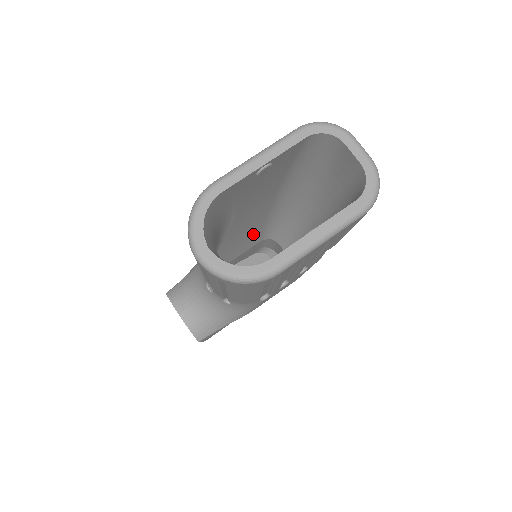
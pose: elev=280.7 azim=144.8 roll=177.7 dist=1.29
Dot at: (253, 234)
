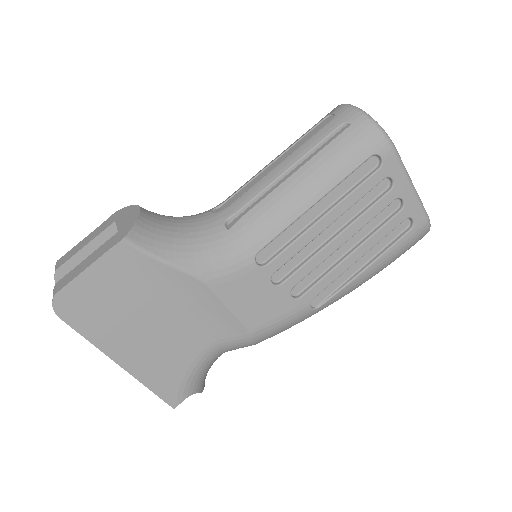
Dot at: occluded
